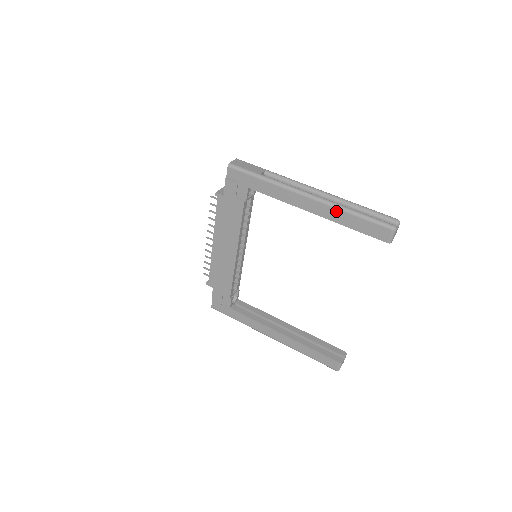
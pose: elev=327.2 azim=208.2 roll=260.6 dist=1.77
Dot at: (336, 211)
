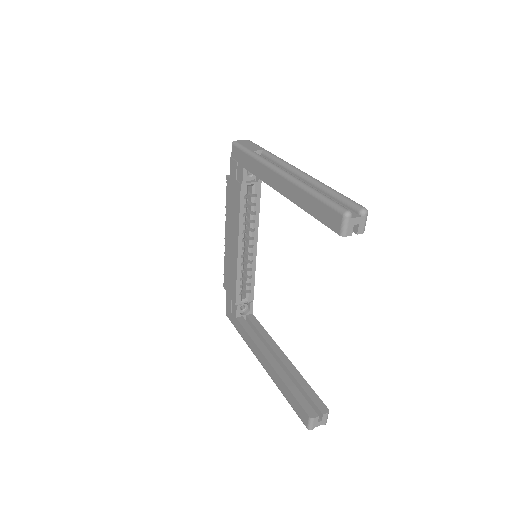
Dot at: (298, 190)
